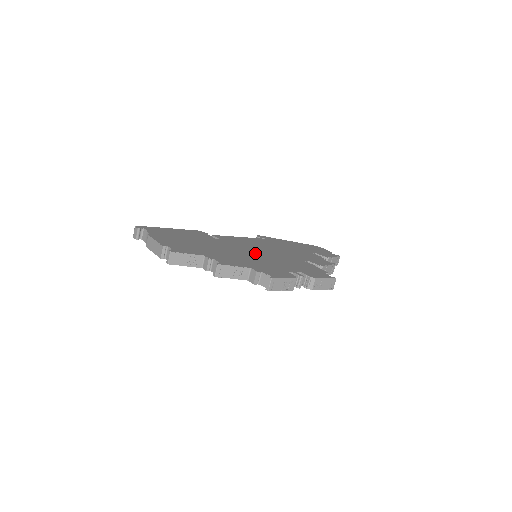
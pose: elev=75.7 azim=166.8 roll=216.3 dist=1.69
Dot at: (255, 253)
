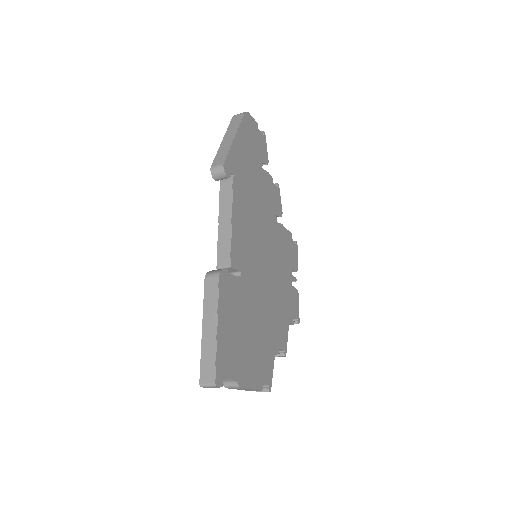
Dot at: (268, 270)
